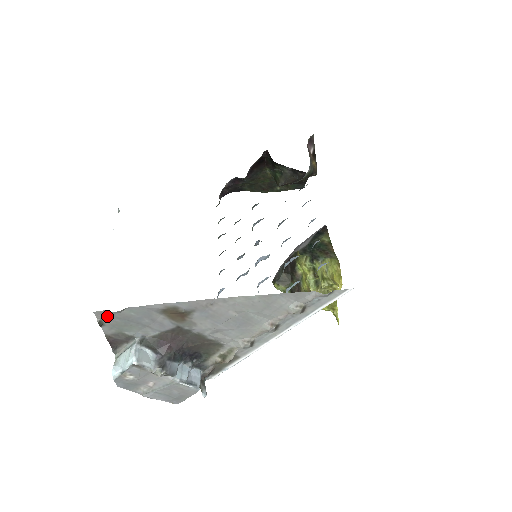
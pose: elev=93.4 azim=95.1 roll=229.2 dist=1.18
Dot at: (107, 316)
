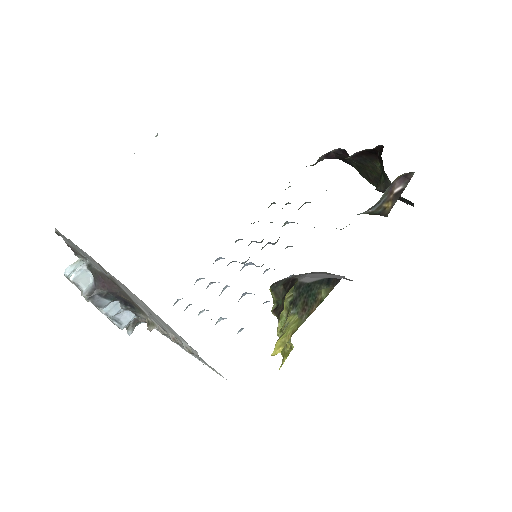
Dot at: occluded
